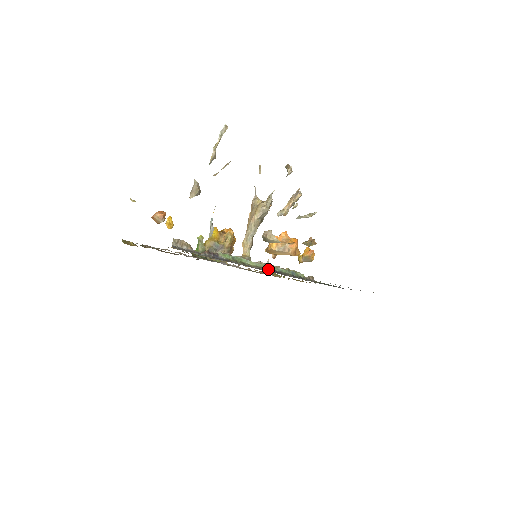
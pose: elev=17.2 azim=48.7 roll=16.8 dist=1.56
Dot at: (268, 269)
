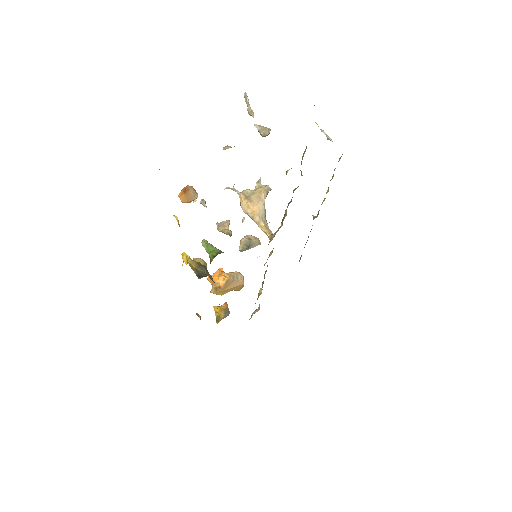
Dot at: occluded
